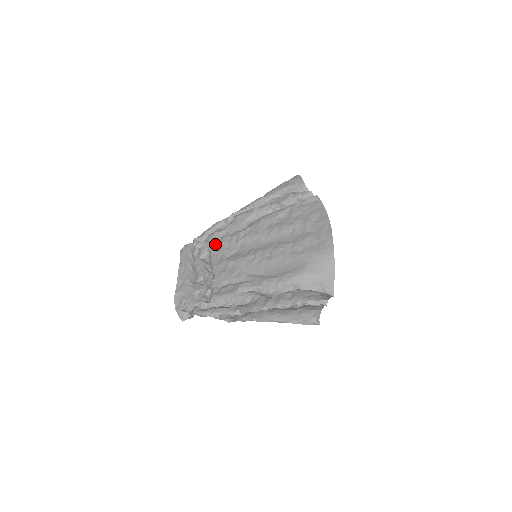
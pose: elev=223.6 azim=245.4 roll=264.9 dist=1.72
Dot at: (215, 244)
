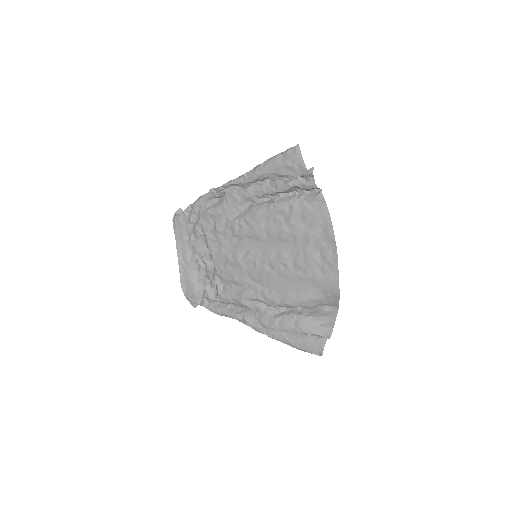
Dot at: (209, 228)
